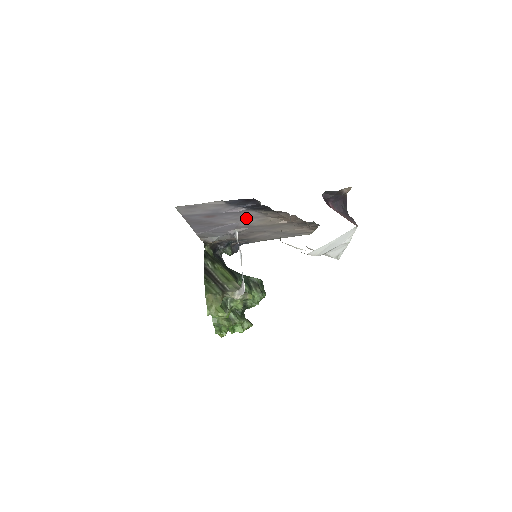
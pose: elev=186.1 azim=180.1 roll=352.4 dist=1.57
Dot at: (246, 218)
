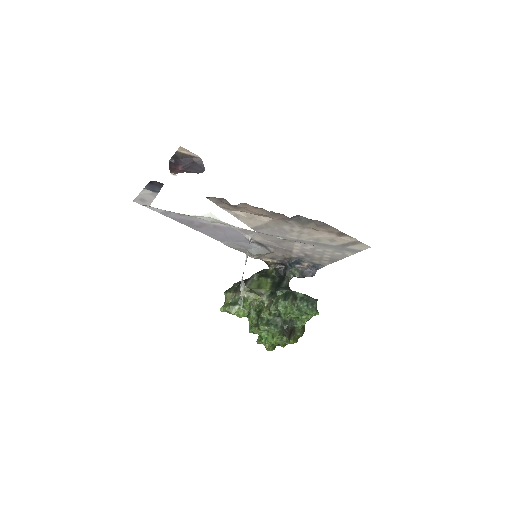
Dot at: occluded
